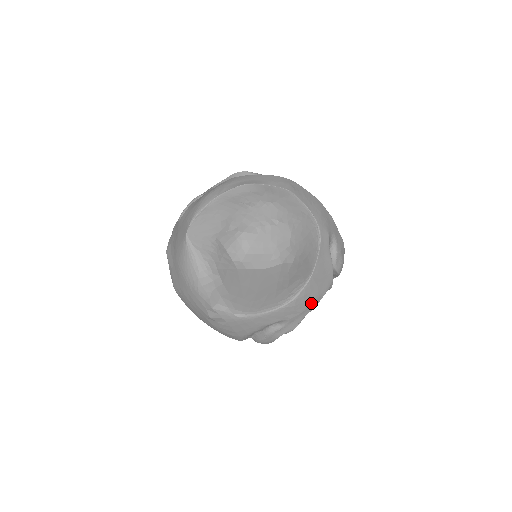
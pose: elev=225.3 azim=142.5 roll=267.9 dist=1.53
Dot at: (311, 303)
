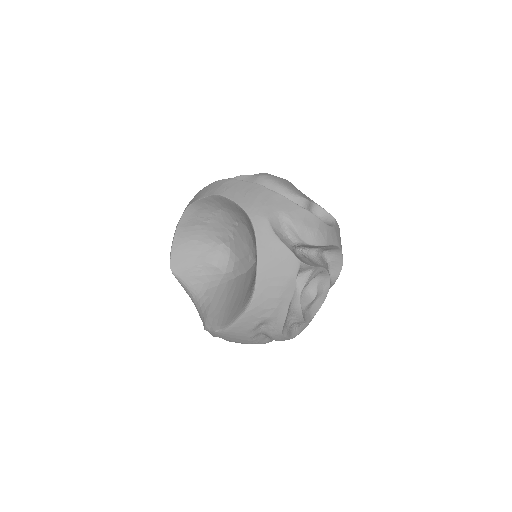
Dot at: (281, 294)
